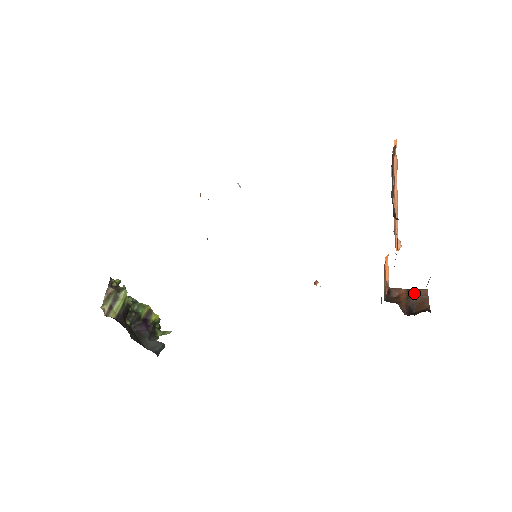
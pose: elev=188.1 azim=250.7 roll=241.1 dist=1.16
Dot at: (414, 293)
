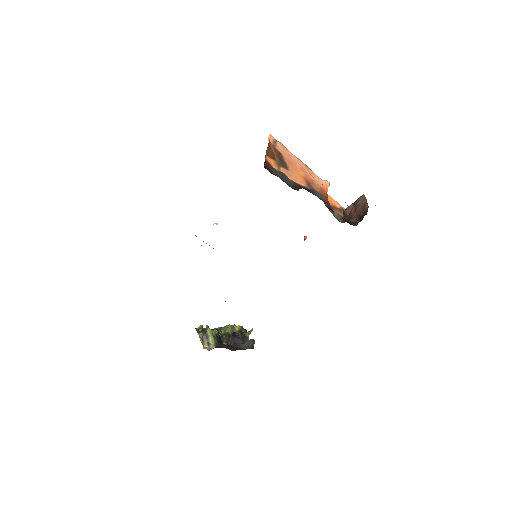
Dot at: (358, 203)
